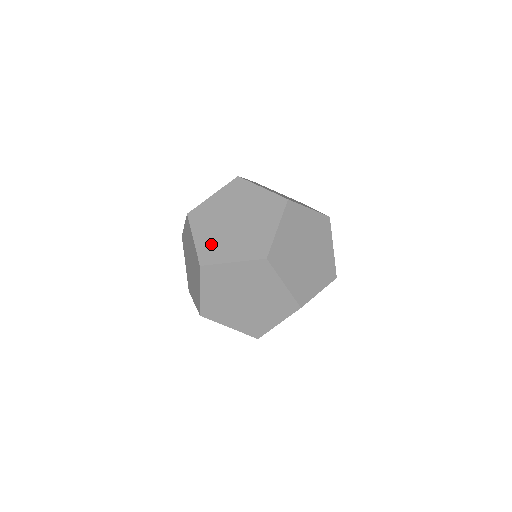
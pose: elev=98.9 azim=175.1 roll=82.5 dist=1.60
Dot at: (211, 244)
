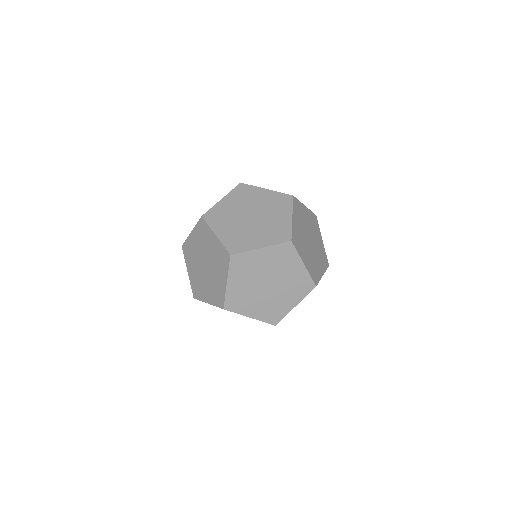
Dot at: (196, 282)
